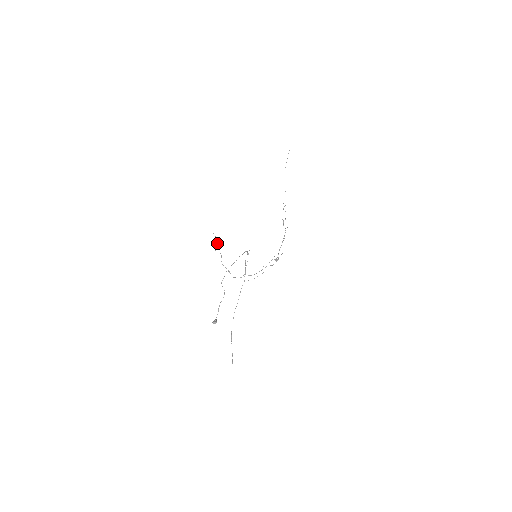
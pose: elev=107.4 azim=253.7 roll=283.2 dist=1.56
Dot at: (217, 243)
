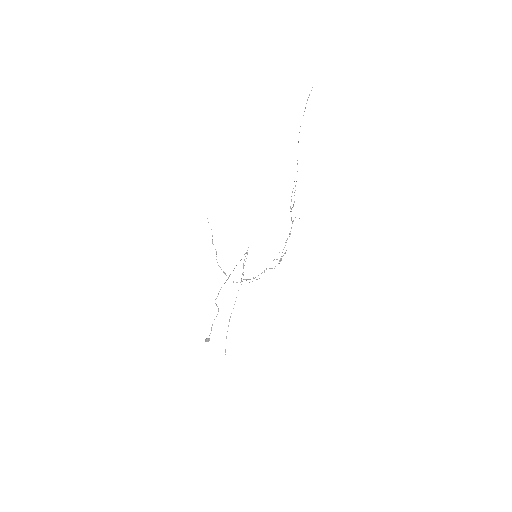
Dot at: (212, 235)
